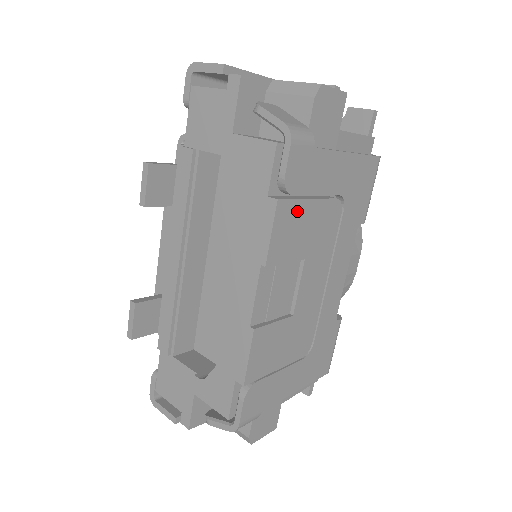
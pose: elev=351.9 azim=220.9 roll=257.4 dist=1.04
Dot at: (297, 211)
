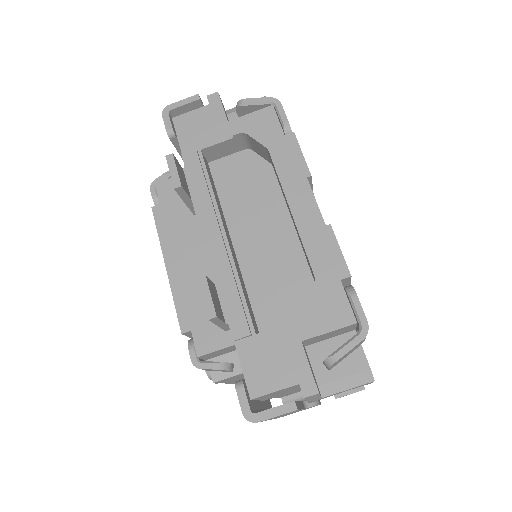
Dot at: occluded
